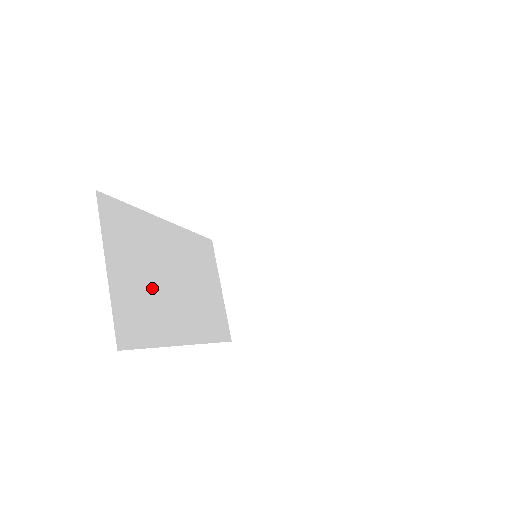
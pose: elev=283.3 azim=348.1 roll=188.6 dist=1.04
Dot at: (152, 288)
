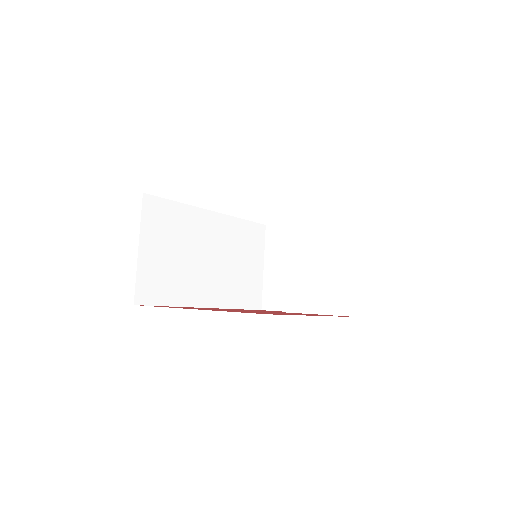
Dot at: (180, 264)
